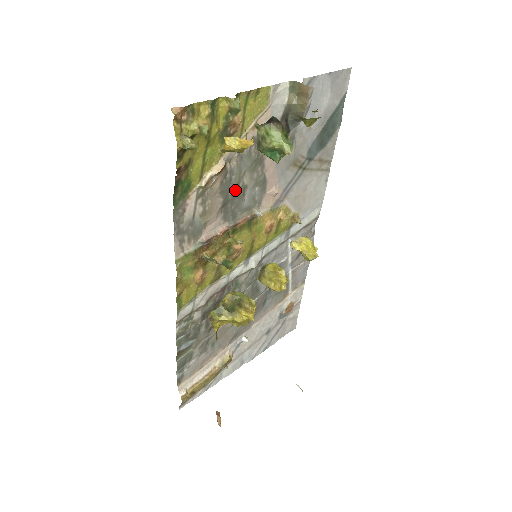
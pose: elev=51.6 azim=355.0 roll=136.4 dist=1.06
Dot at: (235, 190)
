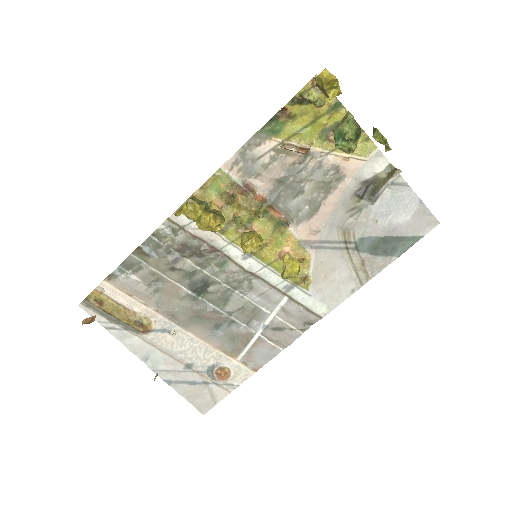
Dot at: (295, 183)
